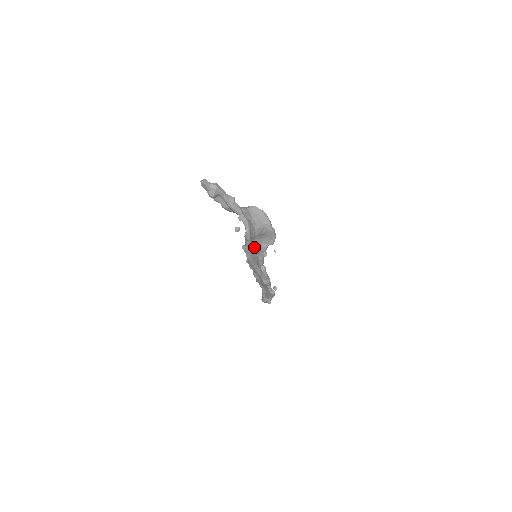
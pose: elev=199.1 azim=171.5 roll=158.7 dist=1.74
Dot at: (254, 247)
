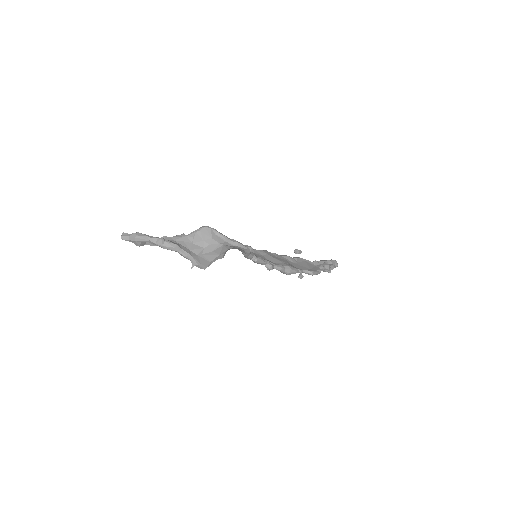
Dot at: occluded
